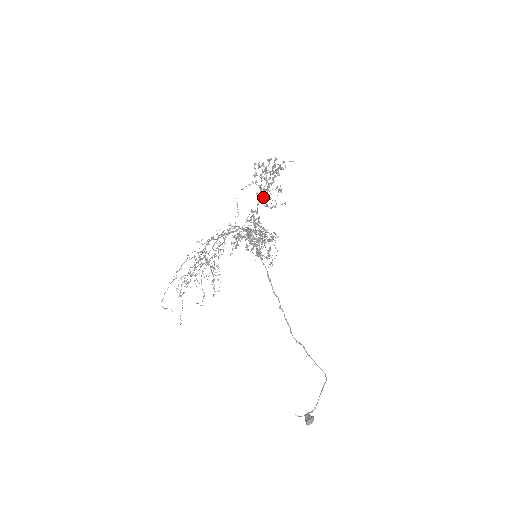
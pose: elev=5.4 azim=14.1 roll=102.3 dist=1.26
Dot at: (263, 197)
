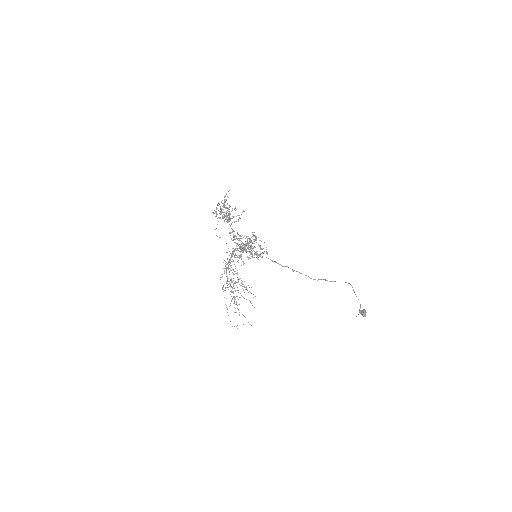
Dot at: occluded
